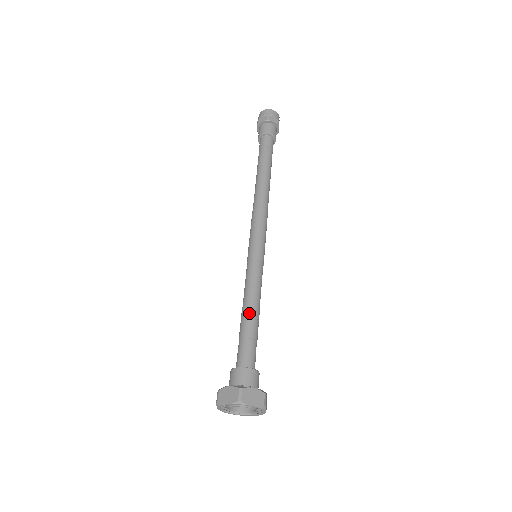
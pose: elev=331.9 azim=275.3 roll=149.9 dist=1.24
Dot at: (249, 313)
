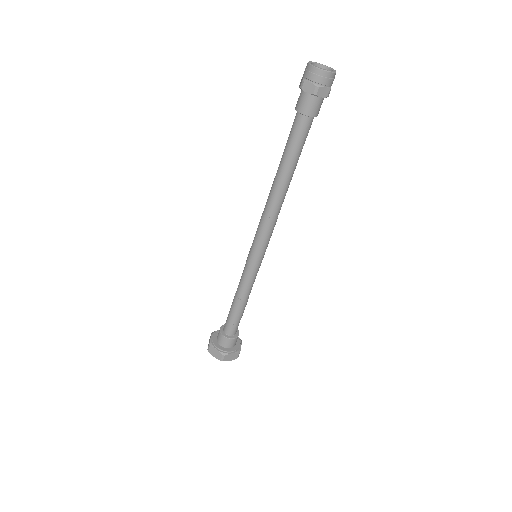
Dot at: (234, 301)
